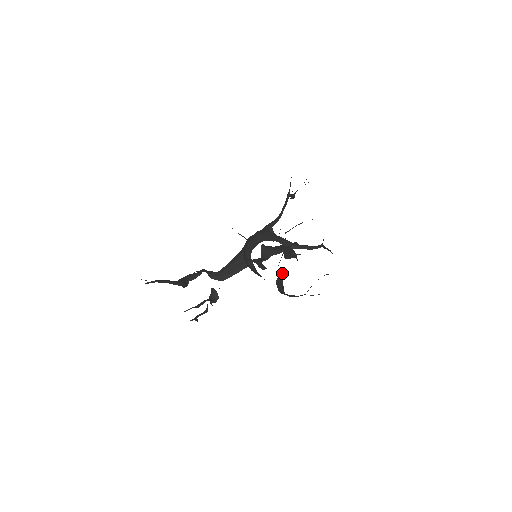
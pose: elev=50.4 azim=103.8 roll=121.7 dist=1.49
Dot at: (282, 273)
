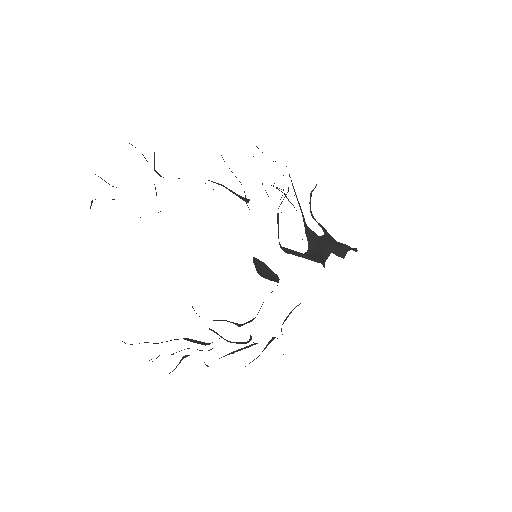
Dot at: (309, 251)
